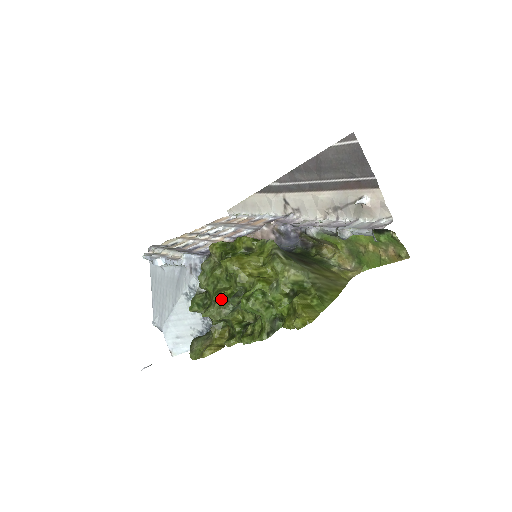
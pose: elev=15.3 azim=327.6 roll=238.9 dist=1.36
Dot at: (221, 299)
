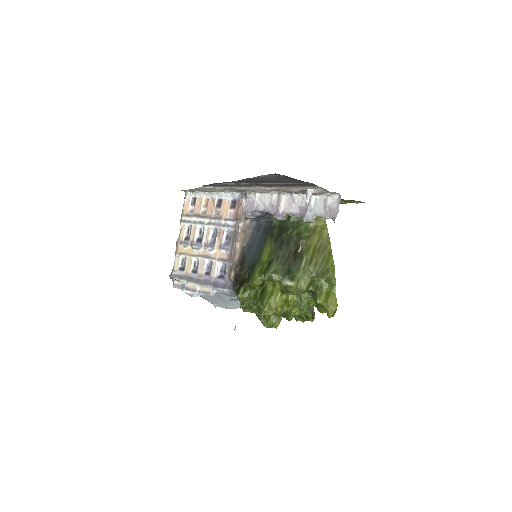
Dot at: (273, 323)
